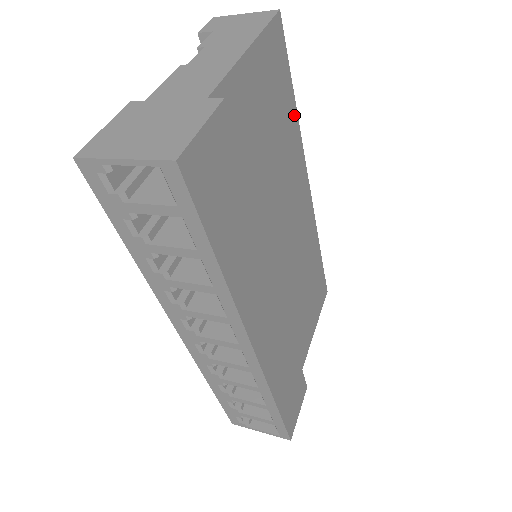
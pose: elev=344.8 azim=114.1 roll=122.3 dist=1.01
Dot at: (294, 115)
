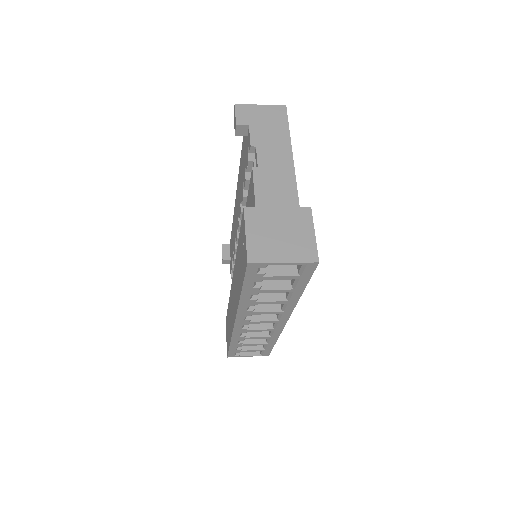
Dot at: occluded
